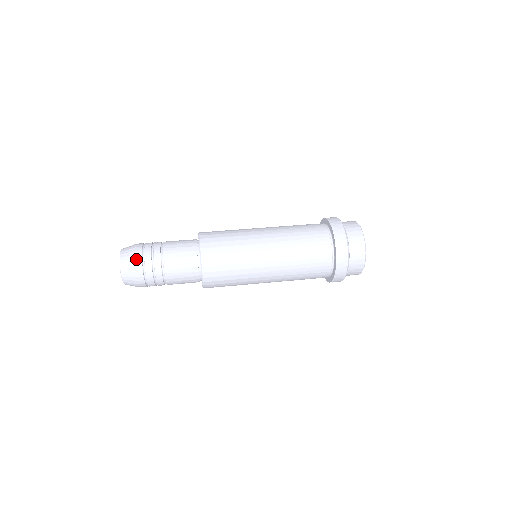
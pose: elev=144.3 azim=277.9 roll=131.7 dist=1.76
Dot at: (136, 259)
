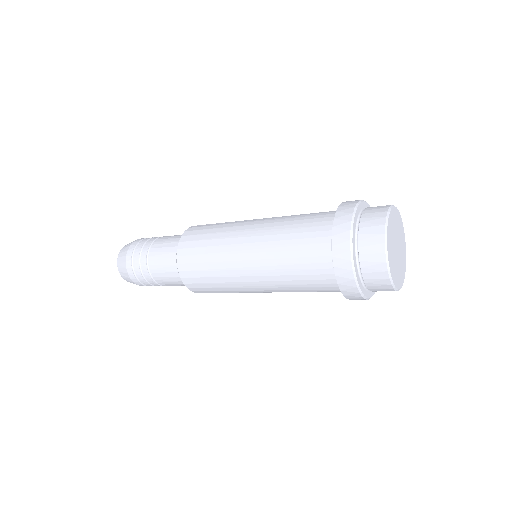
Dot at: (129, 249)
